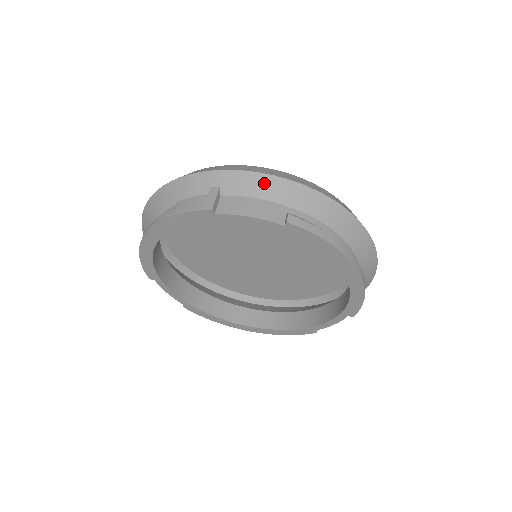
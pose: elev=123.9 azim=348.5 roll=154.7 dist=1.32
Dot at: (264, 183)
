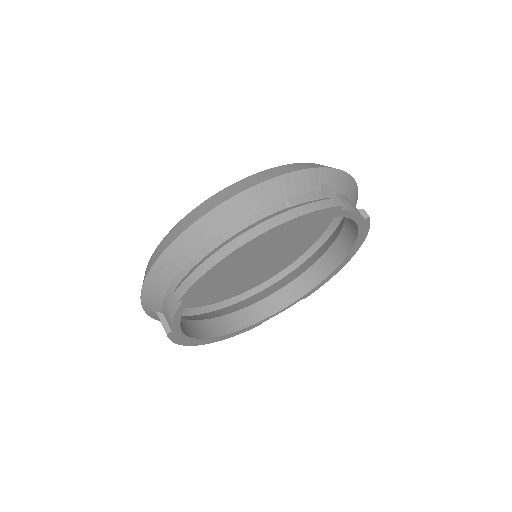
Dot at: (348, 183)
